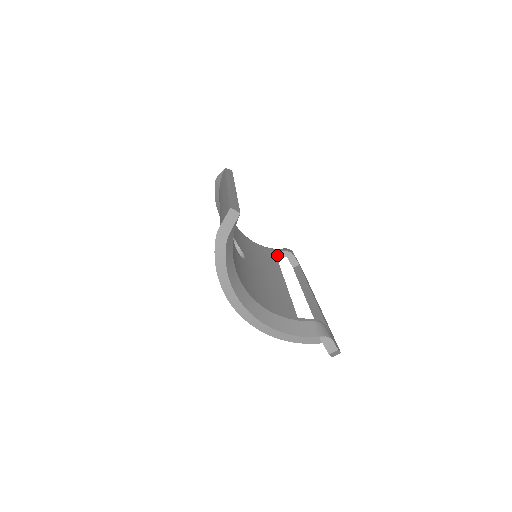
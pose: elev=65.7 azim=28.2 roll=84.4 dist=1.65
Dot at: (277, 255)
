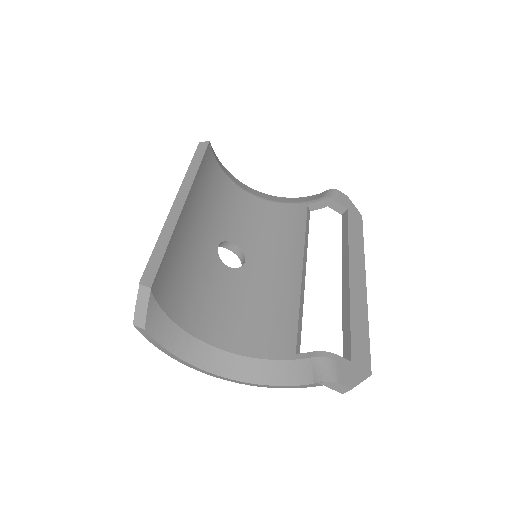
Dot at: (314, 208)
